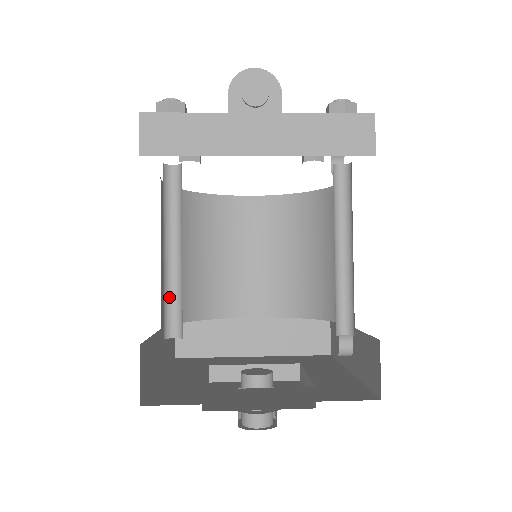
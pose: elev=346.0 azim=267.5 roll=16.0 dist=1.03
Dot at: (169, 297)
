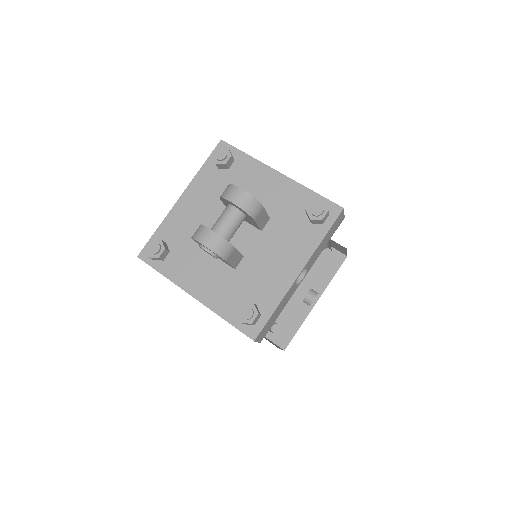
Dot at: occluded
